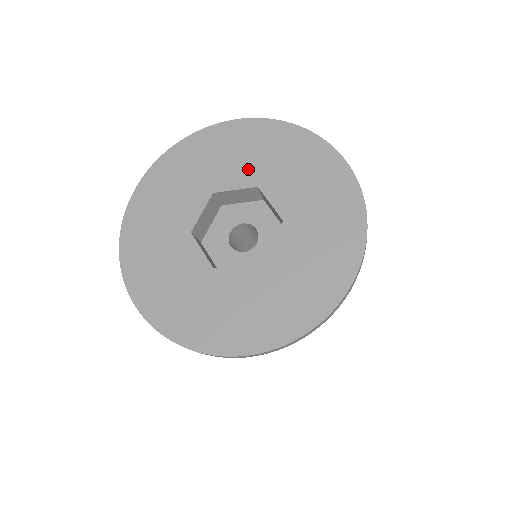
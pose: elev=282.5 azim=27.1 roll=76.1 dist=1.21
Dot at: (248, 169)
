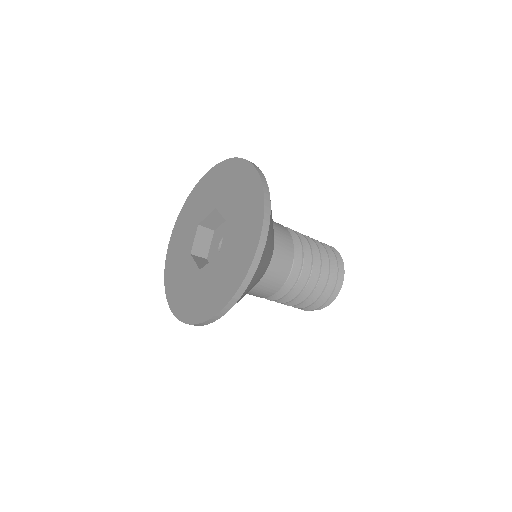
Dot at: (190, 231)
